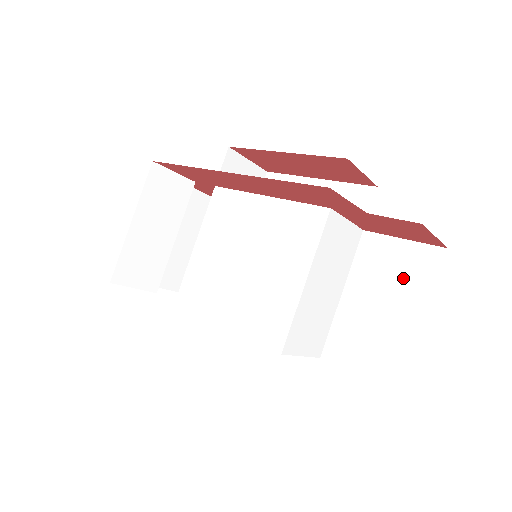
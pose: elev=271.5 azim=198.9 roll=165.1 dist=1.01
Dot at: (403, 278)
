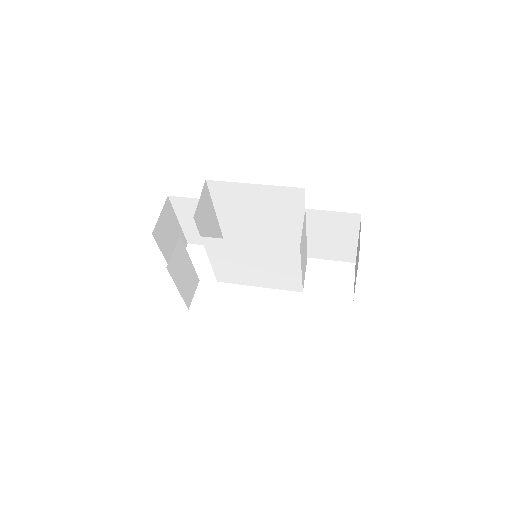
Dot at: (340, 227)
